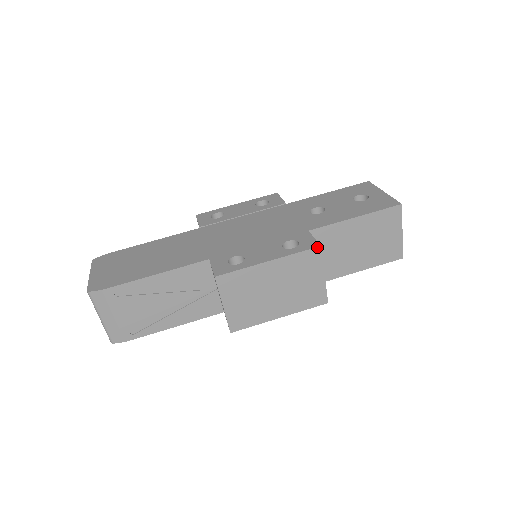
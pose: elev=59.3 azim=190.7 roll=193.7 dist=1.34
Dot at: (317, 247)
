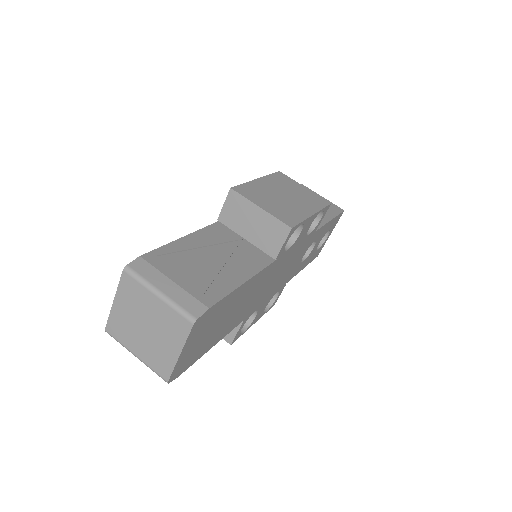
Dot at: (278, 172)
